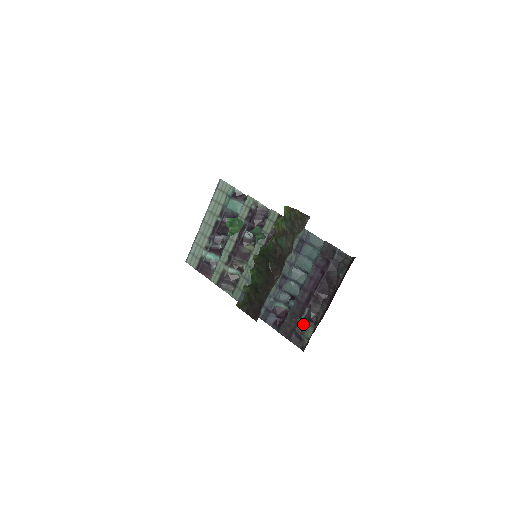
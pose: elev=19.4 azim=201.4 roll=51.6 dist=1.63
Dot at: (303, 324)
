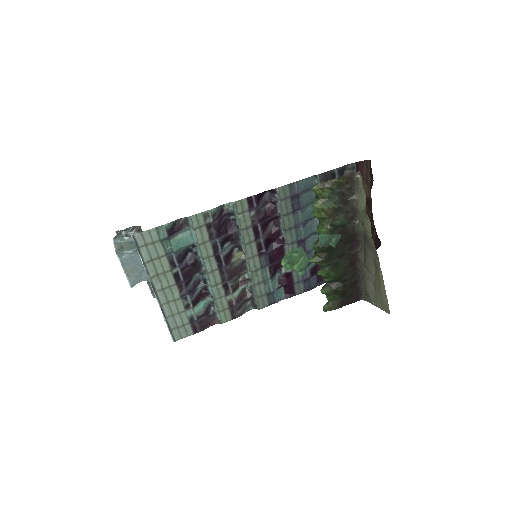
Dot at: occluded
